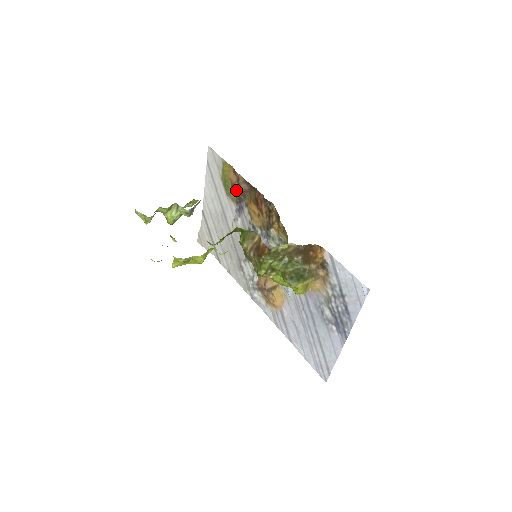
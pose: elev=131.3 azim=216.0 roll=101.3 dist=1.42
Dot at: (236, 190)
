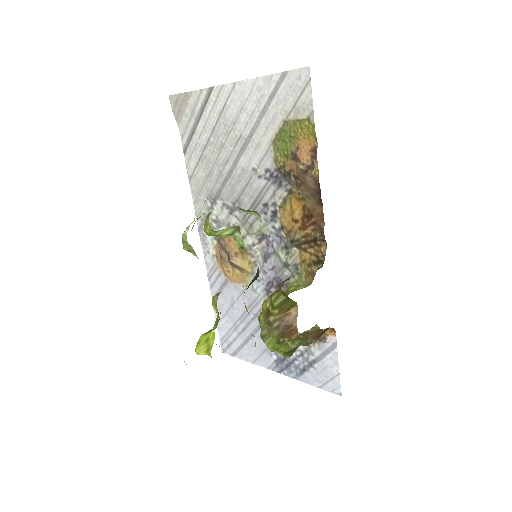
Dot at: (293, 164)
